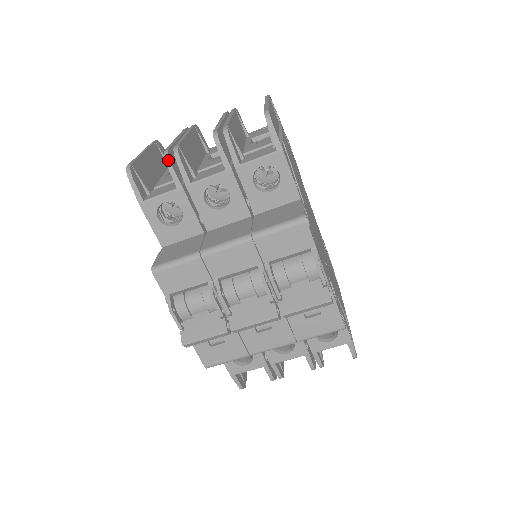
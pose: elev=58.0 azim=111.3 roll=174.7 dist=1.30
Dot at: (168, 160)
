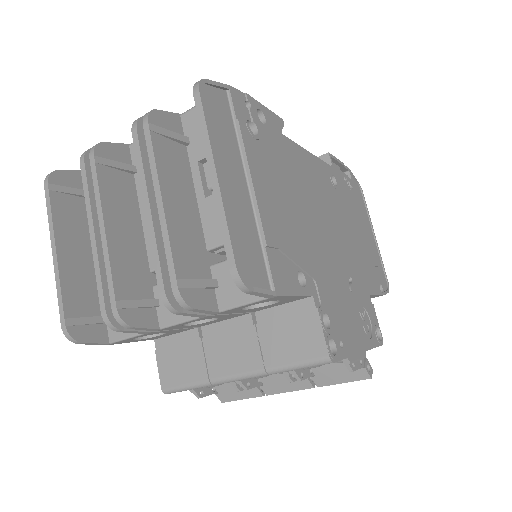
Dot at: (116, 329)
